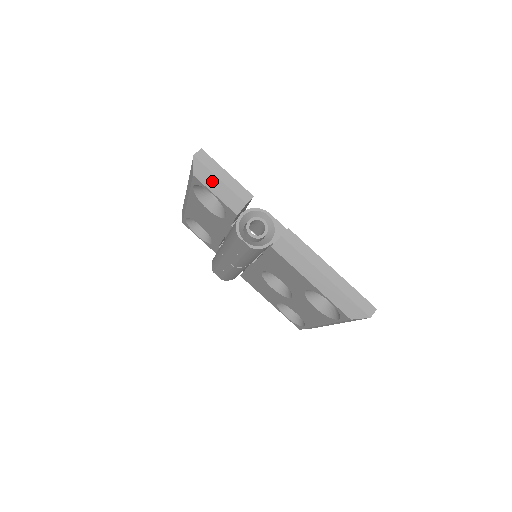
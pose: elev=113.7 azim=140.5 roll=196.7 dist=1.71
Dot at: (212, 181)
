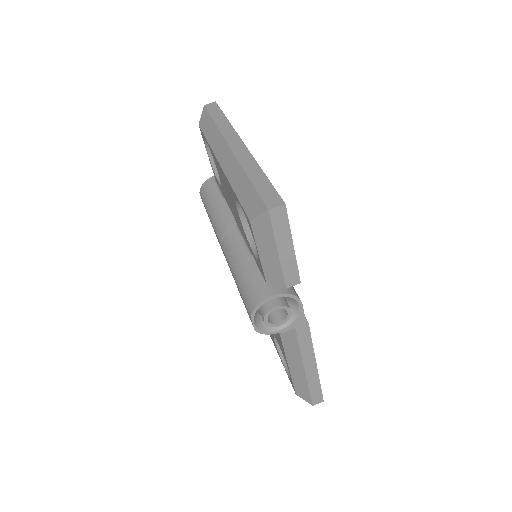
Dot at: (267, 245)
